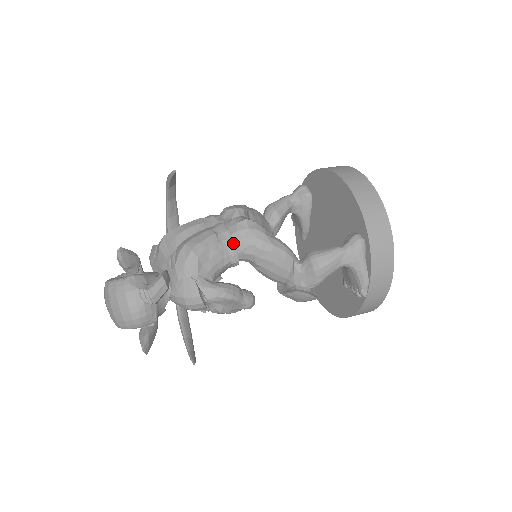
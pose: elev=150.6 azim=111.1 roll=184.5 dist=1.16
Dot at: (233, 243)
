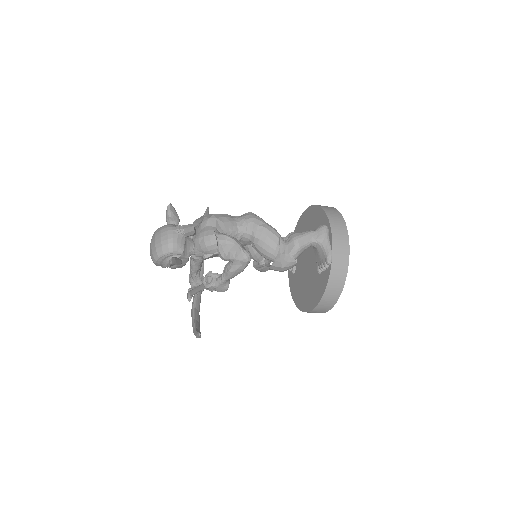
Dot at: (240, 219)
